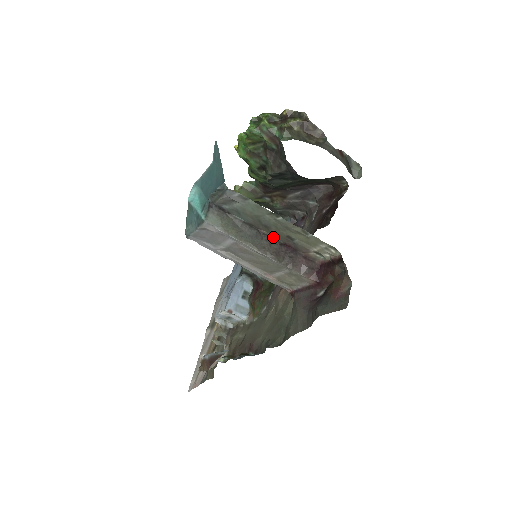
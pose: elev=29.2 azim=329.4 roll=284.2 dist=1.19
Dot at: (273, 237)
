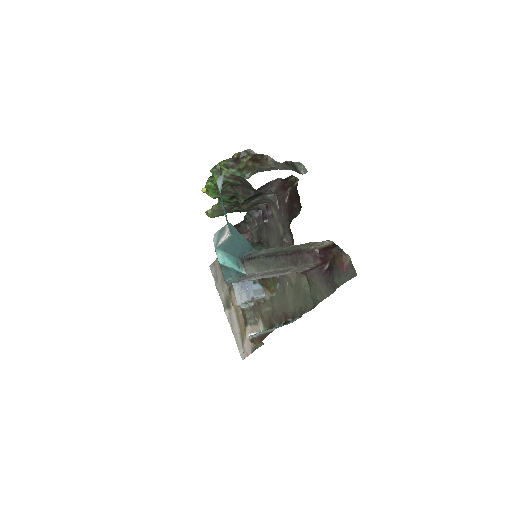
Dot at: (285, 253)
